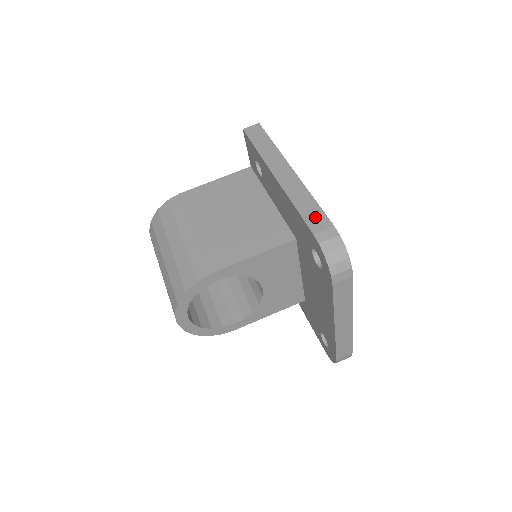
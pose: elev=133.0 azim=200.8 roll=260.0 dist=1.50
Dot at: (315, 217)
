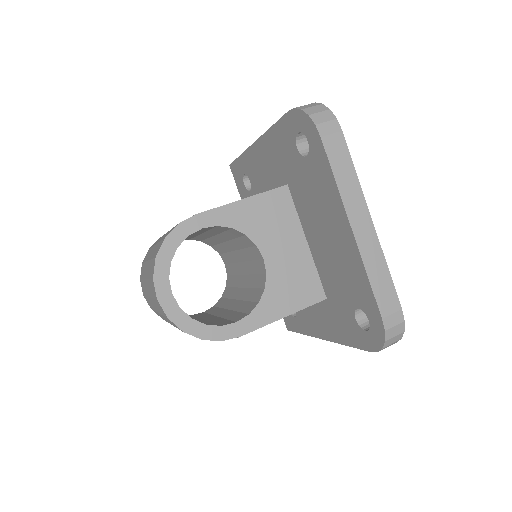
Dot at: occluded
